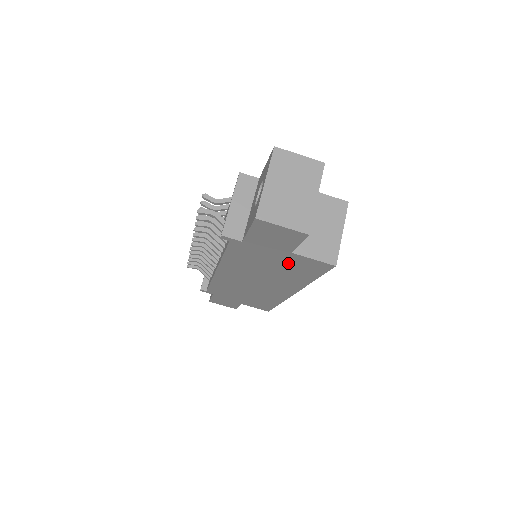
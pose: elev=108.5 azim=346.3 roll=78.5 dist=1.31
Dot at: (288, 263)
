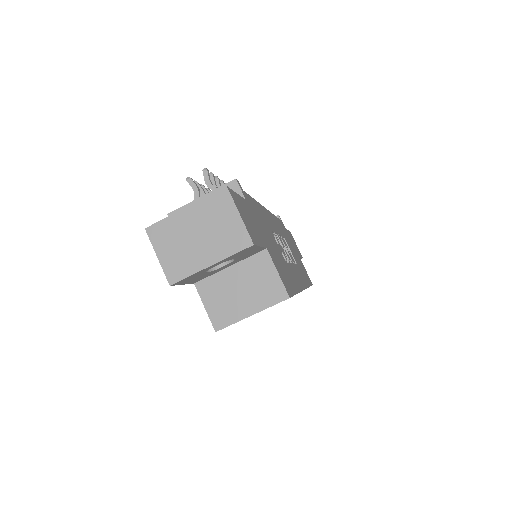
Dot at: occluded
